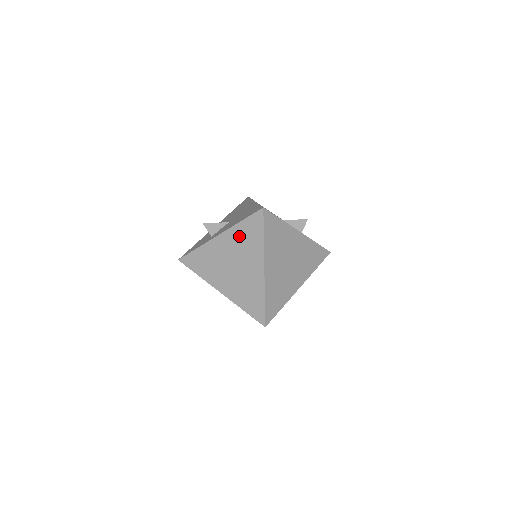
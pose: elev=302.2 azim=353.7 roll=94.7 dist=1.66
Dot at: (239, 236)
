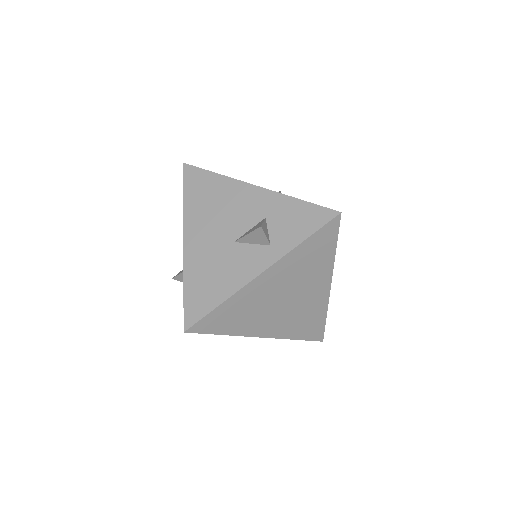
Dot at: occluded
